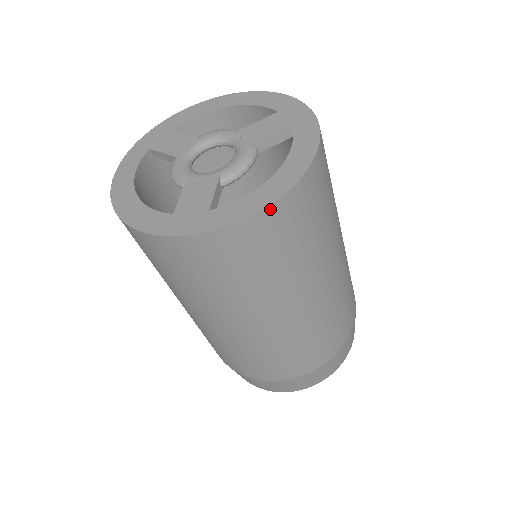
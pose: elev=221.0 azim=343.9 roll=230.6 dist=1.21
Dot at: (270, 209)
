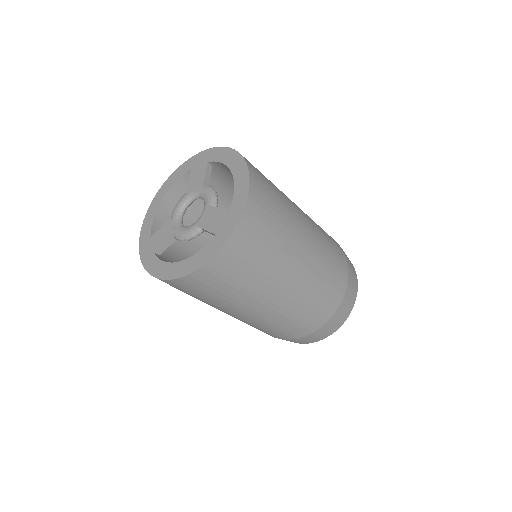
Dot at: (162, 280)
